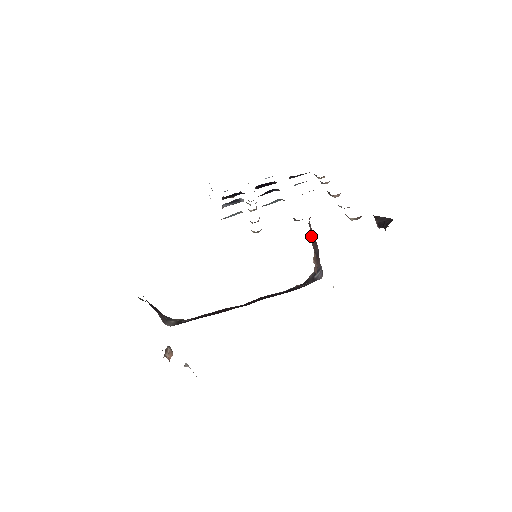
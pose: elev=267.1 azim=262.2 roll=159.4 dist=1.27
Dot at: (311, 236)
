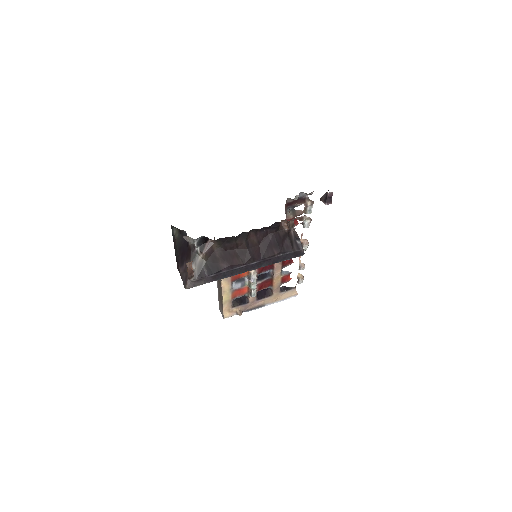
Dot at: occluded
